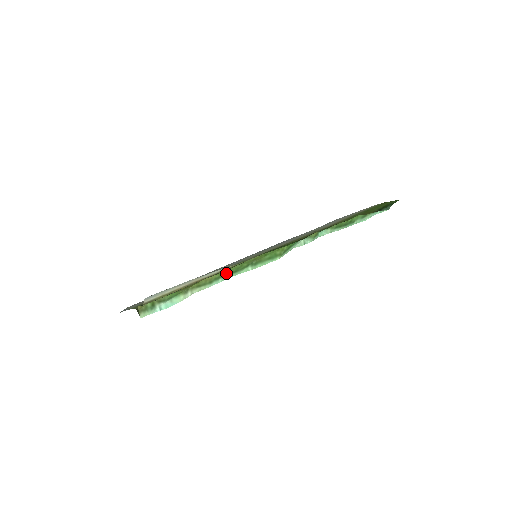
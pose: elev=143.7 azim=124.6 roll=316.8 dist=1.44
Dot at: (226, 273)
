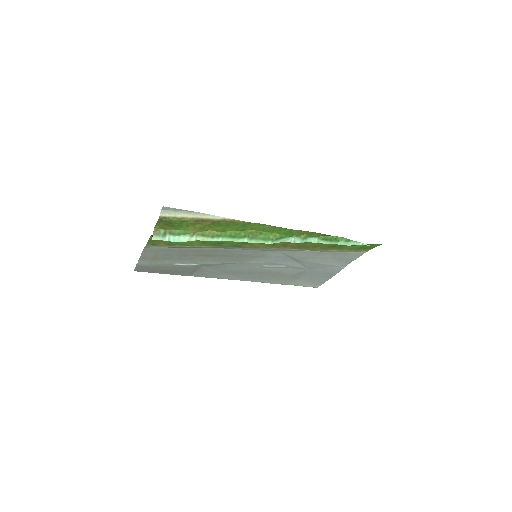
Dot at: (226, 235)
